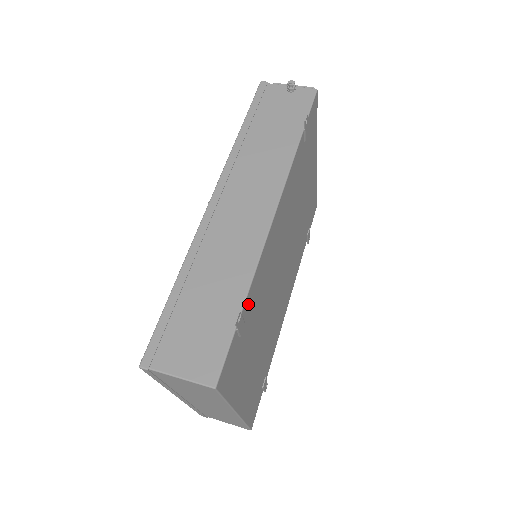
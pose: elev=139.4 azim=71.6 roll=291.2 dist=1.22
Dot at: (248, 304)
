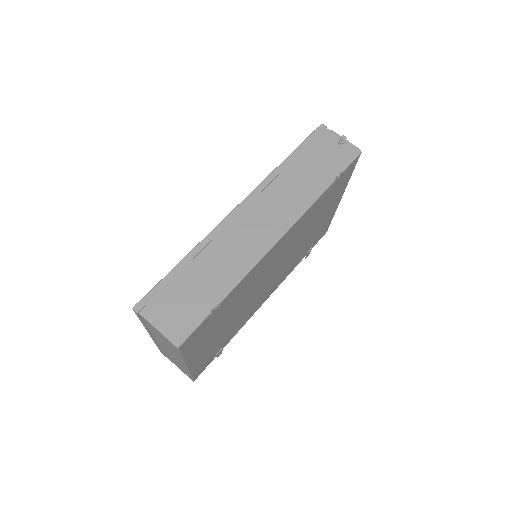
Dot at: (228, 298)
